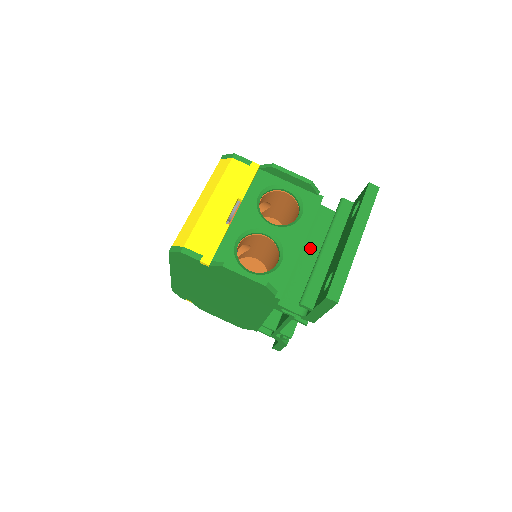
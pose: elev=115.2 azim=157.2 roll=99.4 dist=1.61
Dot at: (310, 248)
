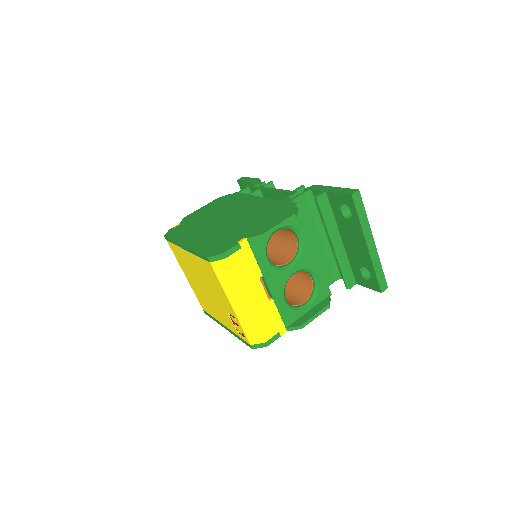
Dot at: occluded
